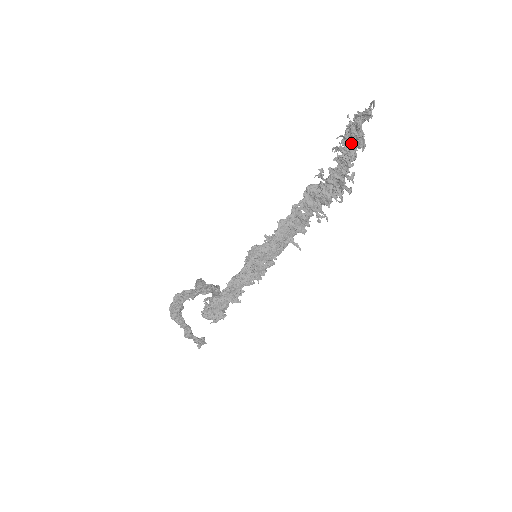
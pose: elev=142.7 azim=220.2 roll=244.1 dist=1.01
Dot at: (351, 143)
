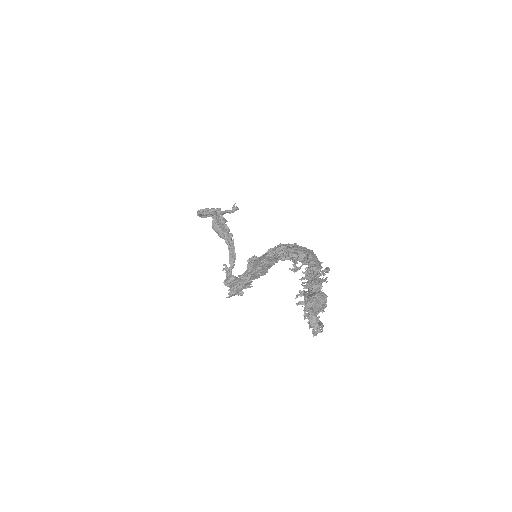
Dot at: occluded
